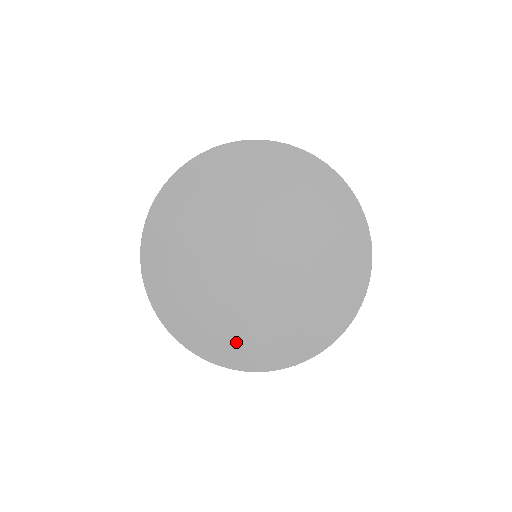
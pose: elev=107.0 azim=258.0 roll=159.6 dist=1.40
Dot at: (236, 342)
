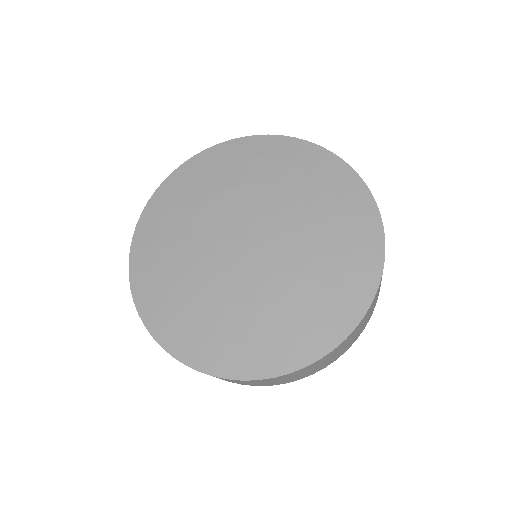
Dot at: (277, 337)
